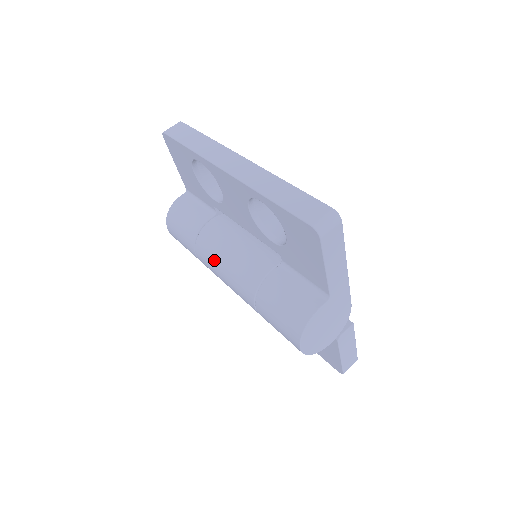
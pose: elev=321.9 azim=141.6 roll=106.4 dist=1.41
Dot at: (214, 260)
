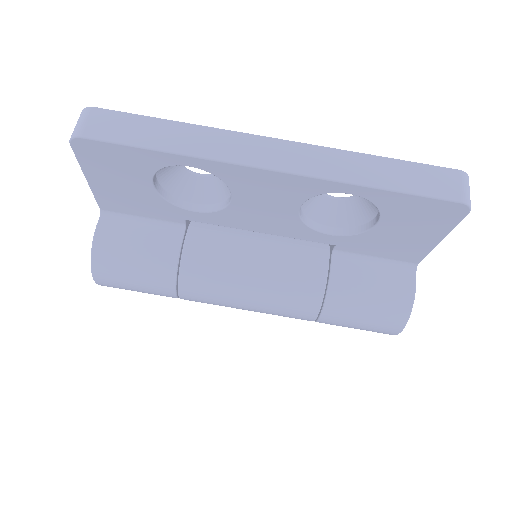
Dot at: (228, 291)
